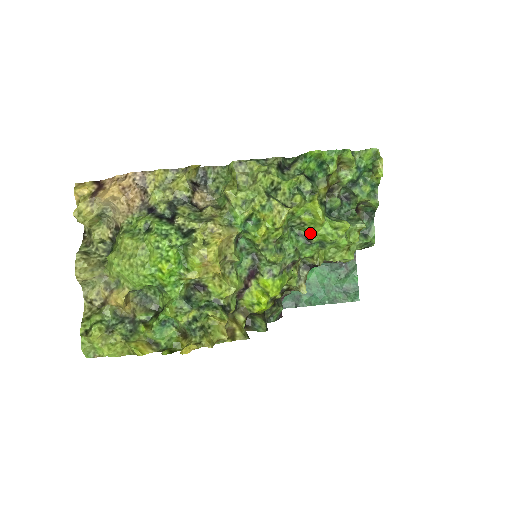
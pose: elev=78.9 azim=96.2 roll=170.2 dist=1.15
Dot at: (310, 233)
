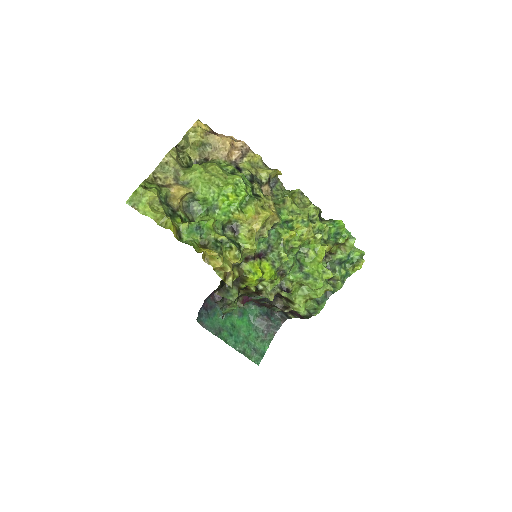
Dot at: (306, 264)
